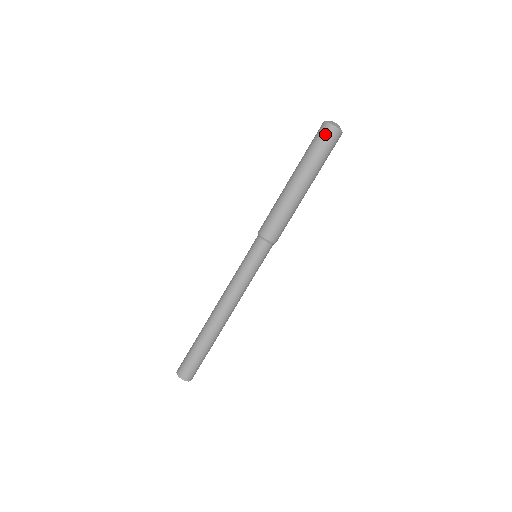
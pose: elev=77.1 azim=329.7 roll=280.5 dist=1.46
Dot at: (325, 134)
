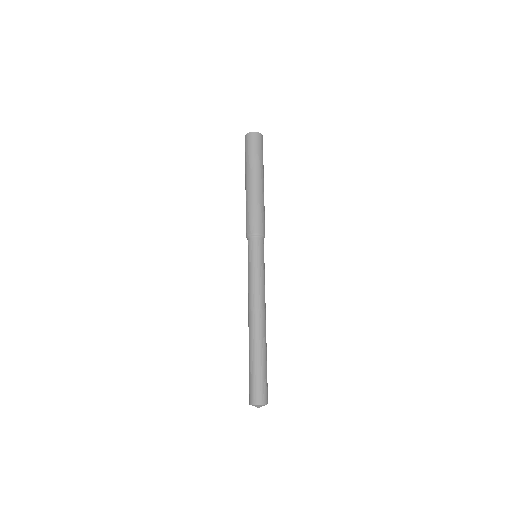
Dot at: (249, 141)
